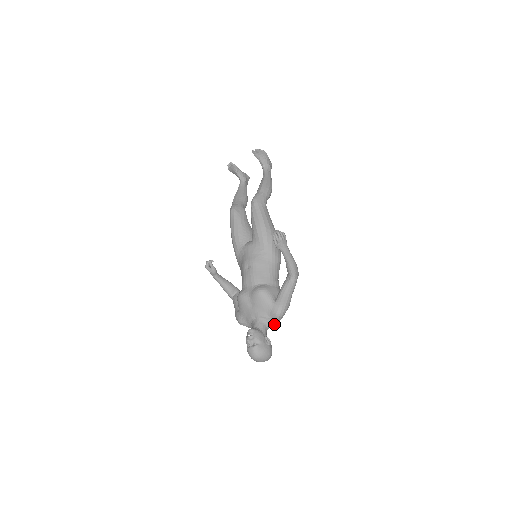
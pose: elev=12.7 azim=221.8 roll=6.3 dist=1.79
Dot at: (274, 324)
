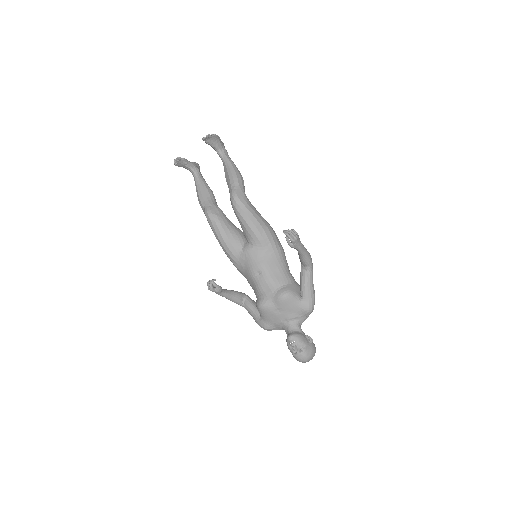
Dot at: occluded
